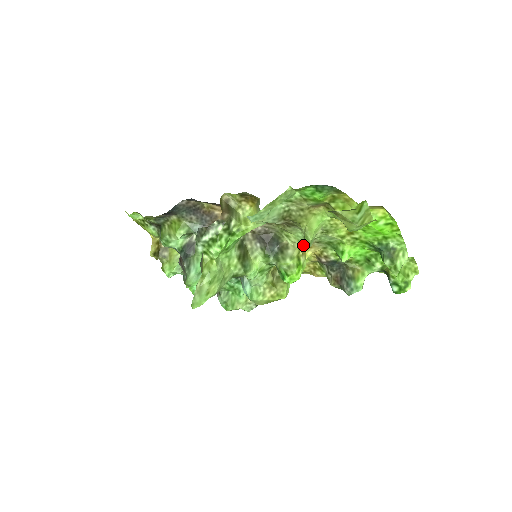
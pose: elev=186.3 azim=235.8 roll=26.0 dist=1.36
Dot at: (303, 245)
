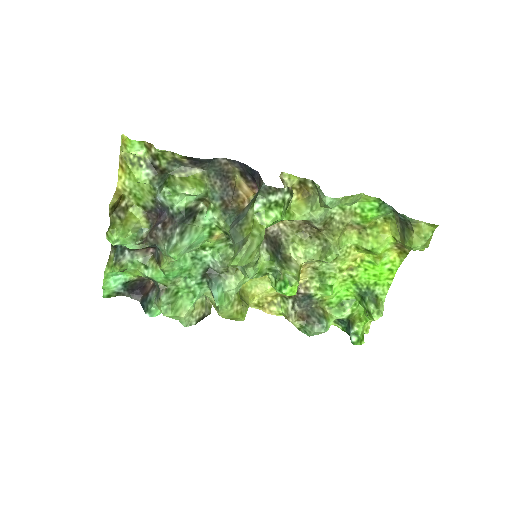
Dot at: (303, 264)
